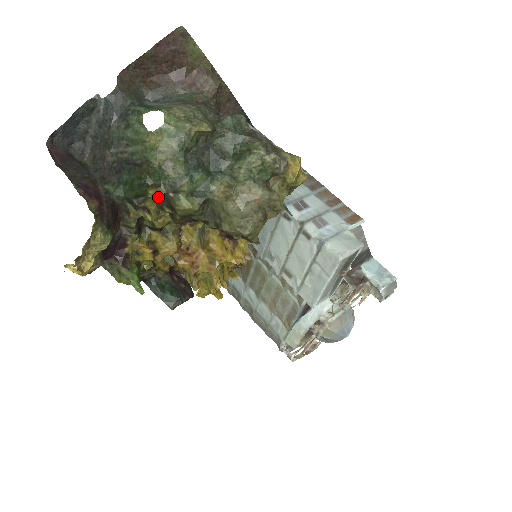
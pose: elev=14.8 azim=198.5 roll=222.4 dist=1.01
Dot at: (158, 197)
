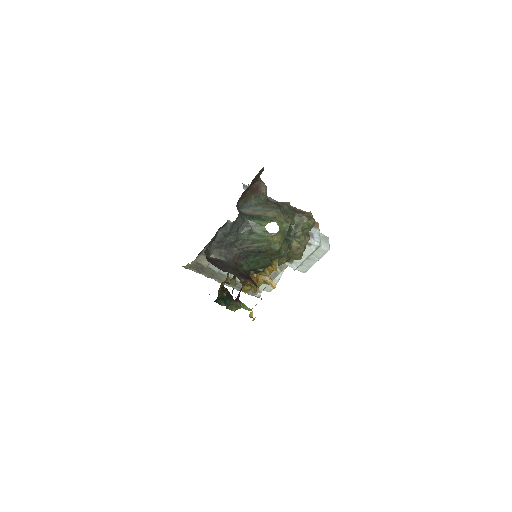
Dot at: occluded
